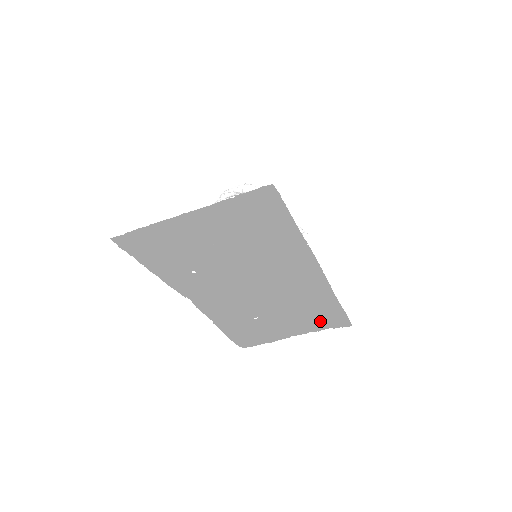
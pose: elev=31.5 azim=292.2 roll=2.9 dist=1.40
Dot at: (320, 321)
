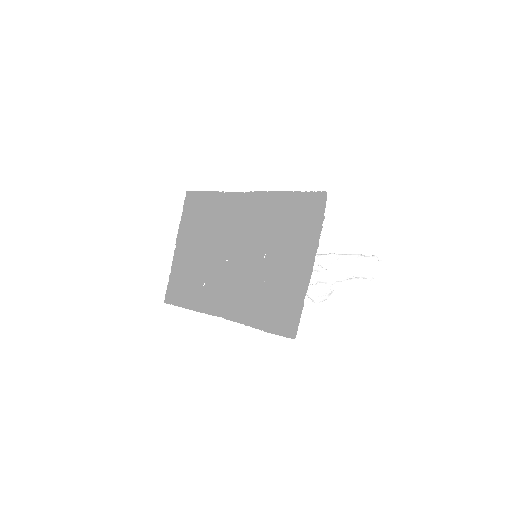
Dot at: (308, 226)
